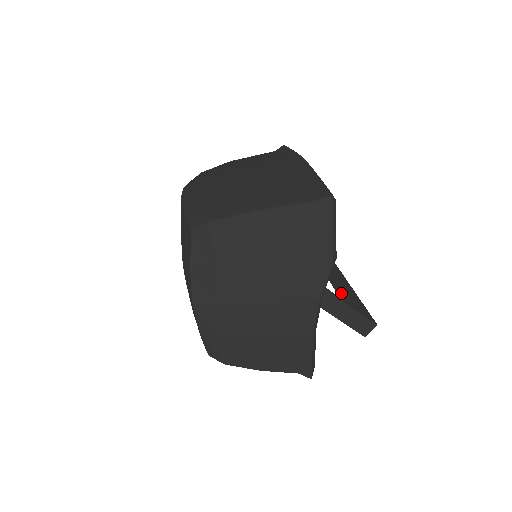
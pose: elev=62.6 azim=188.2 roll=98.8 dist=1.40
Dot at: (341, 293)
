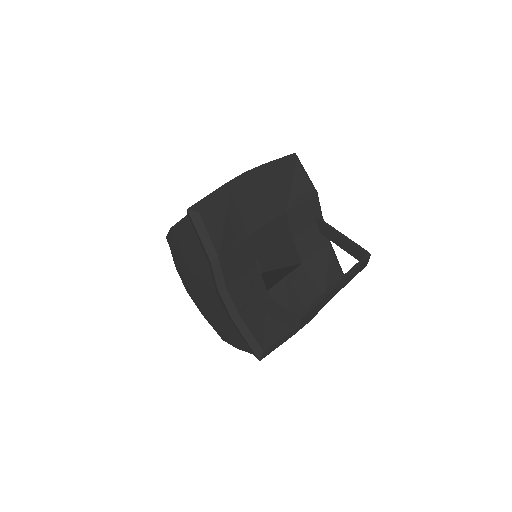
Dot at: occluded
